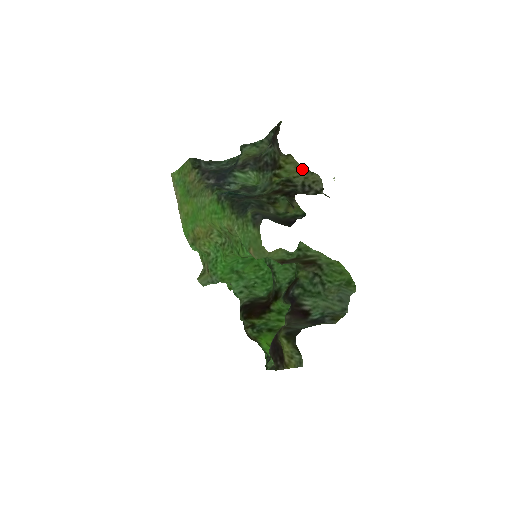
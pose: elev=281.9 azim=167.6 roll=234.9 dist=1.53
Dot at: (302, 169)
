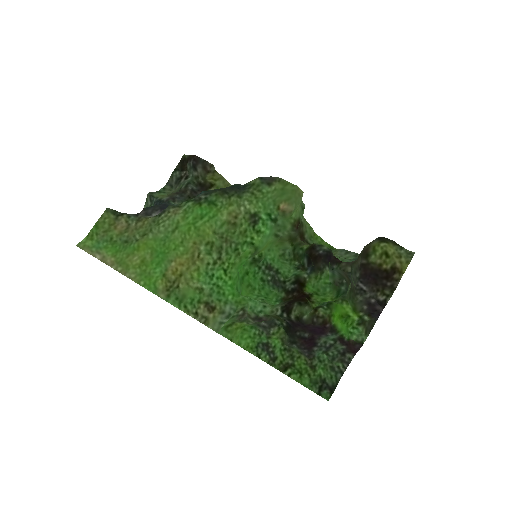
Dot at: (227, 186)
